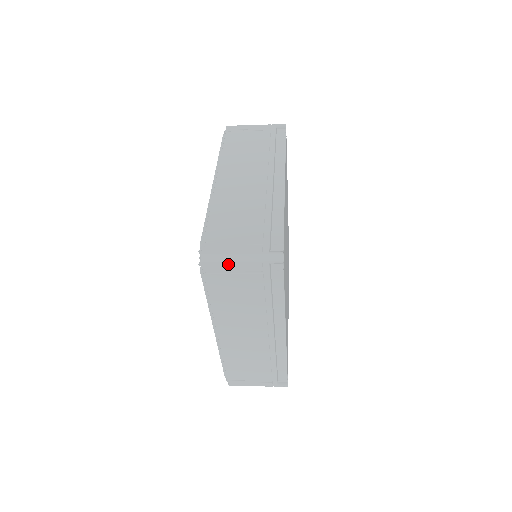
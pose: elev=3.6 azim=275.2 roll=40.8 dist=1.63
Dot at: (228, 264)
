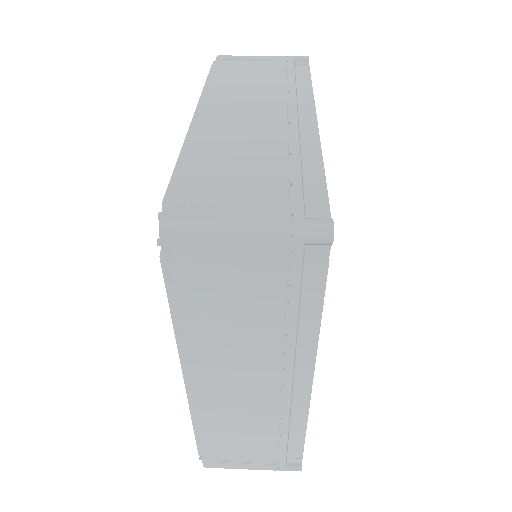
Dot at: (218, 241)
